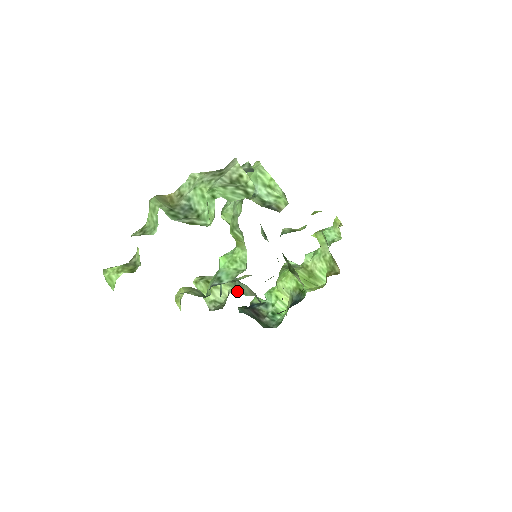
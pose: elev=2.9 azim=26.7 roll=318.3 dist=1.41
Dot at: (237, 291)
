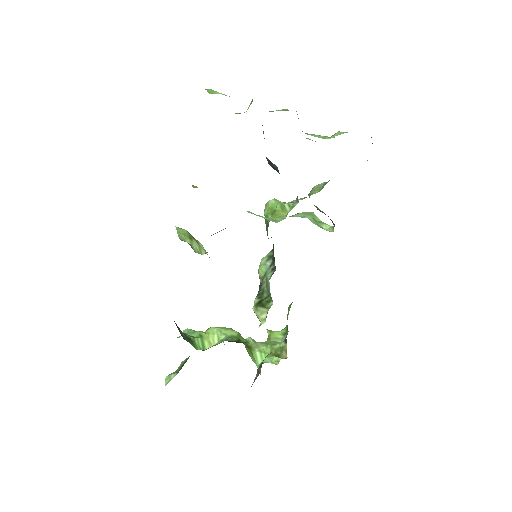
Dot at: occluded
